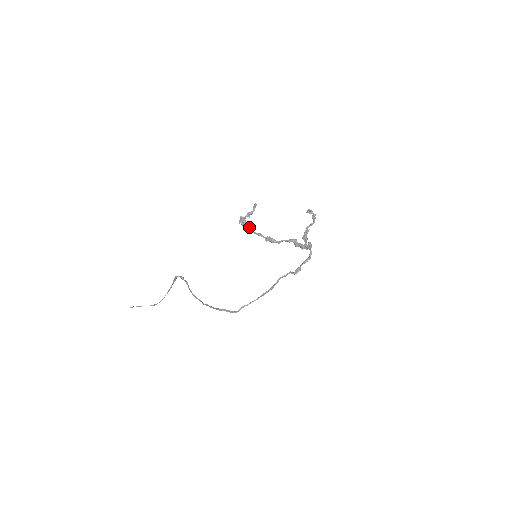
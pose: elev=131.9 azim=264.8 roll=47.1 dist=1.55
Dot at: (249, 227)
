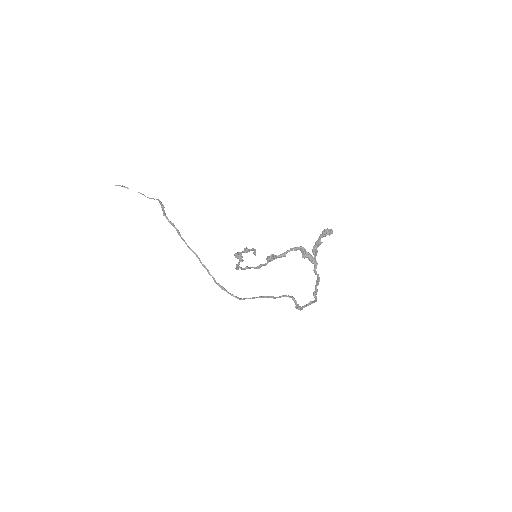
Dot at: occluded
